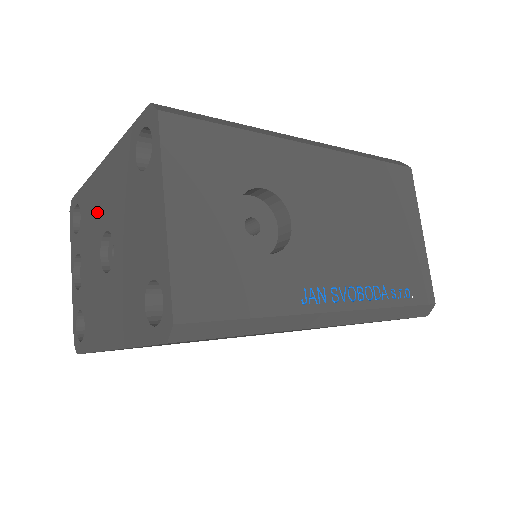
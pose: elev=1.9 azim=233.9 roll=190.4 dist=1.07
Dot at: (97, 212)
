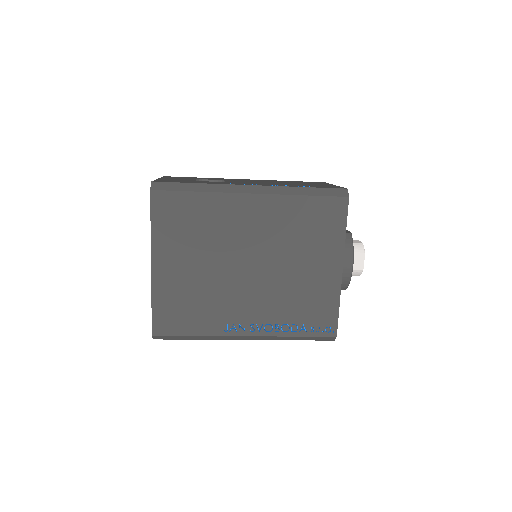
Dot at: occluded
